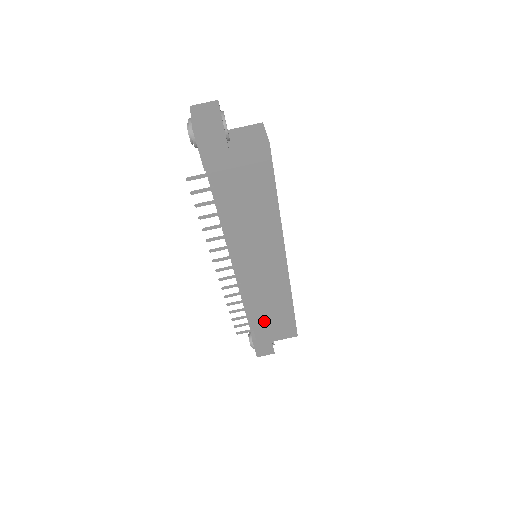
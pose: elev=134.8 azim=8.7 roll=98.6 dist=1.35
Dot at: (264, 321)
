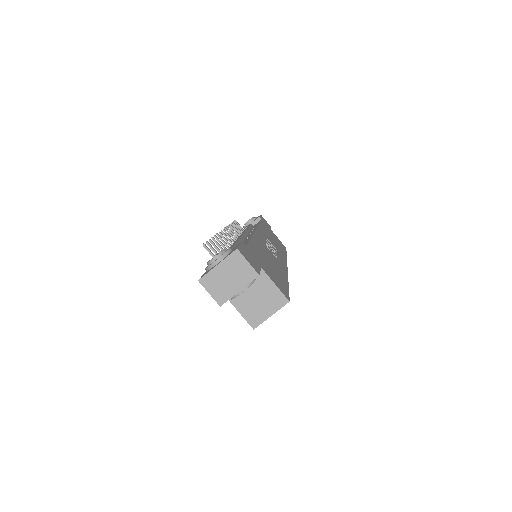
Dot at: occluded
